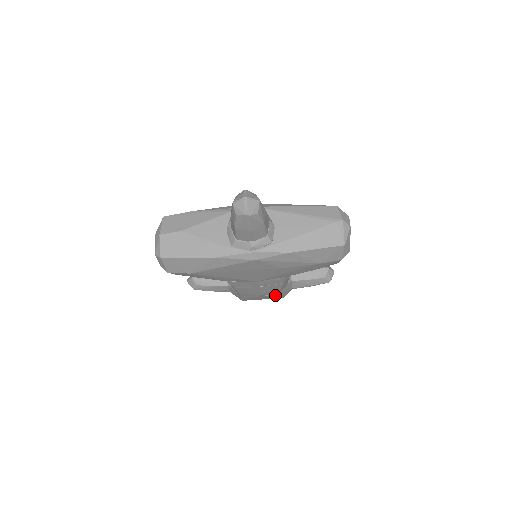
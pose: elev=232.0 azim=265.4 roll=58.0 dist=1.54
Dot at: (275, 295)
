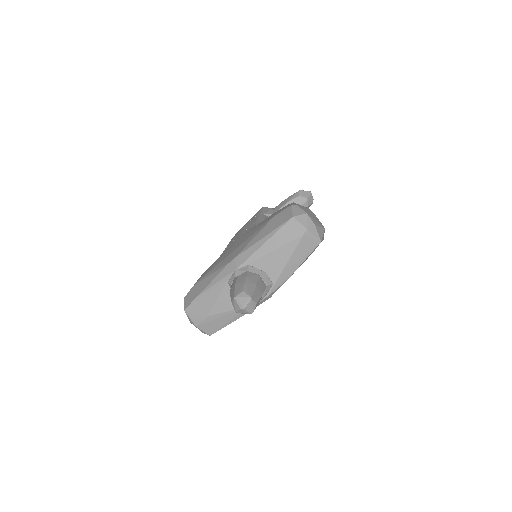
Dot at: occluded
